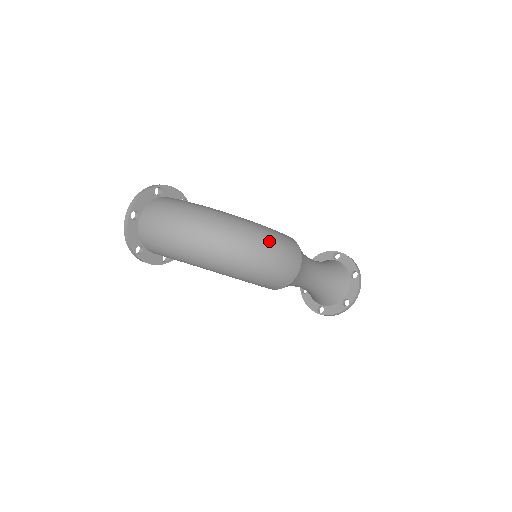
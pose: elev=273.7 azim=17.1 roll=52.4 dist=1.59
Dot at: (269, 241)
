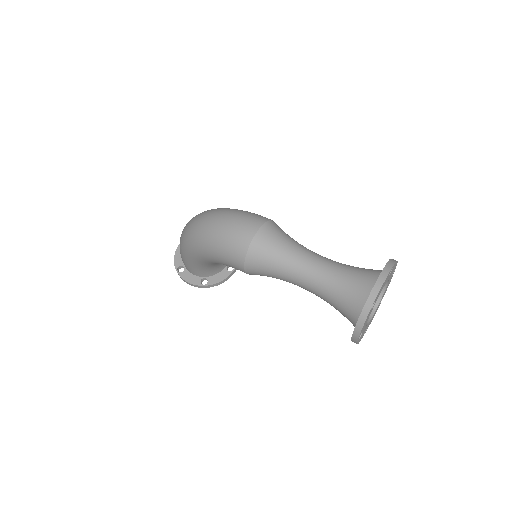
Dot at: (227, 211)
